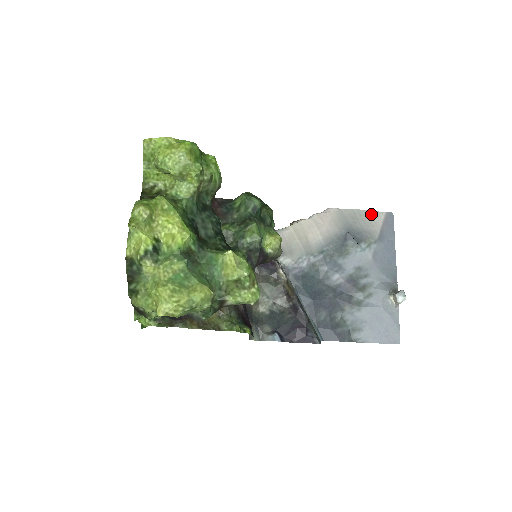
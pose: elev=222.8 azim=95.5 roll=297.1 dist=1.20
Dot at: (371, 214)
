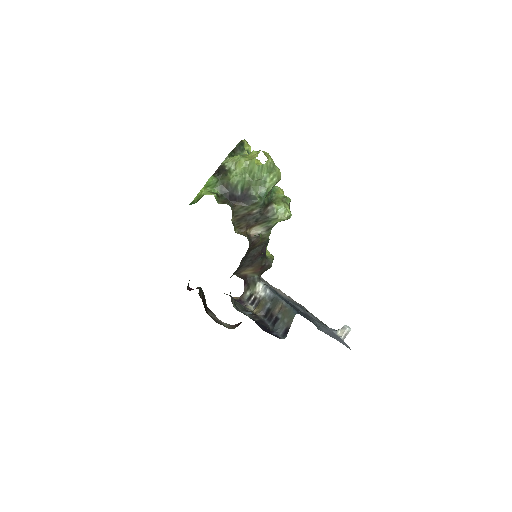
Dot at: (312, 314)
